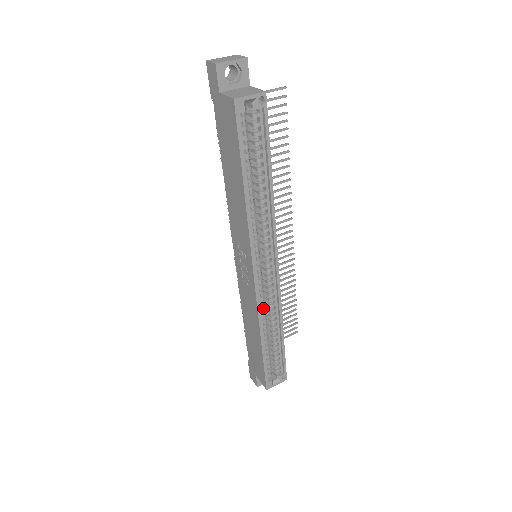
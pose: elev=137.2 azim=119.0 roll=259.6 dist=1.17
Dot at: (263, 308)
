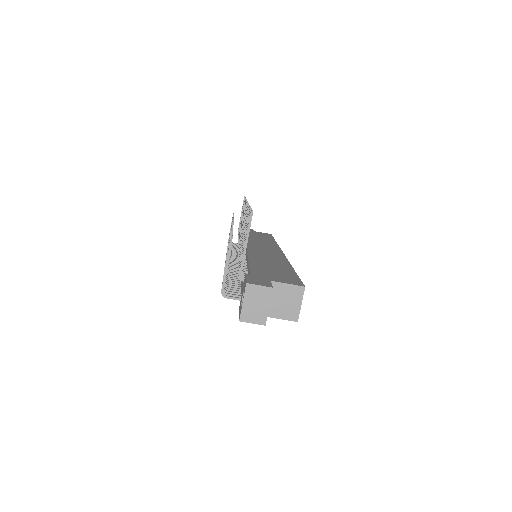
Dot at: occluded
